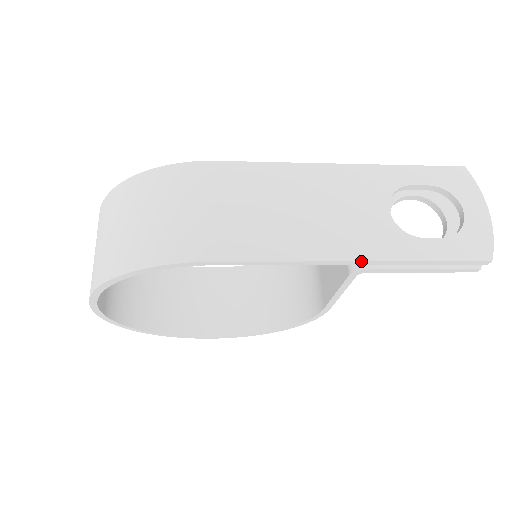
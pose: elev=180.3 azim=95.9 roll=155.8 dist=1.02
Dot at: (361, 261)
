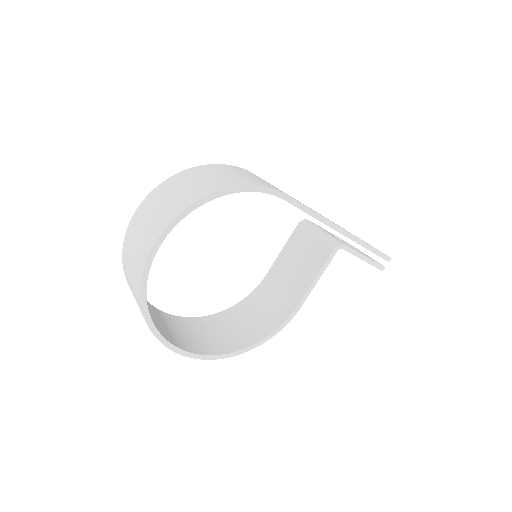
Dot at: (347, 231)
